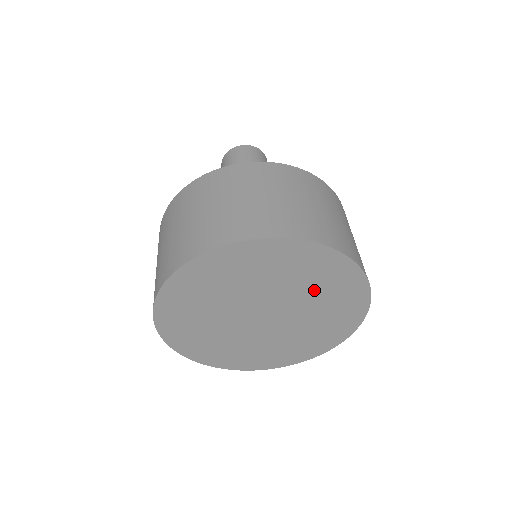
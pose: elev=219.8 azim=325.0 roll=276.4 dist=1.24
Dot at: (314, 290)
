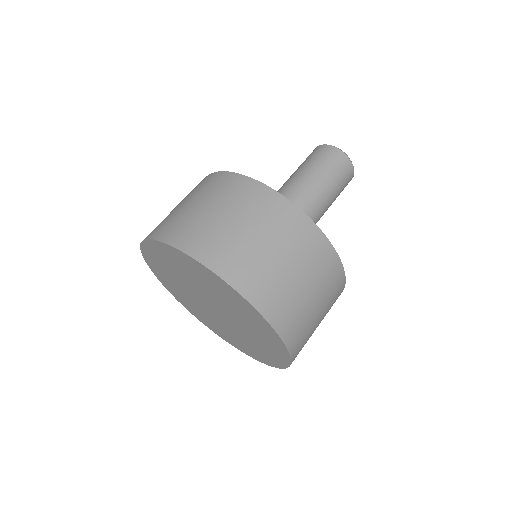
Dot at: (241, 315)
